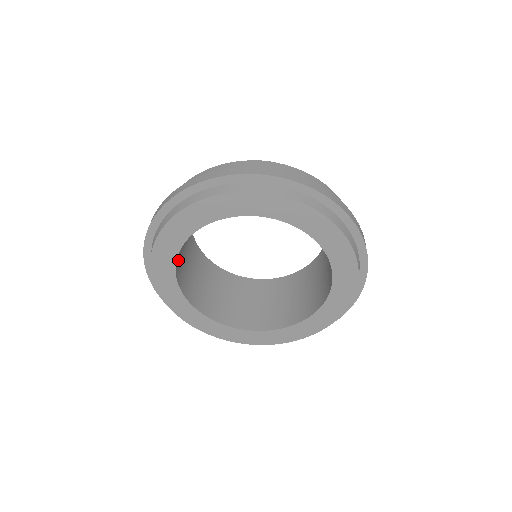
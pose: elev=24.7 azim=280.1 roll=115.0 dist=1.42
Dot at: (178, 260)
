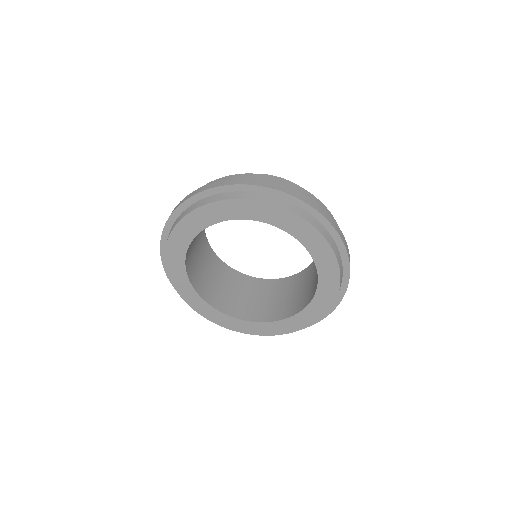
Dot at: (203, 288)
